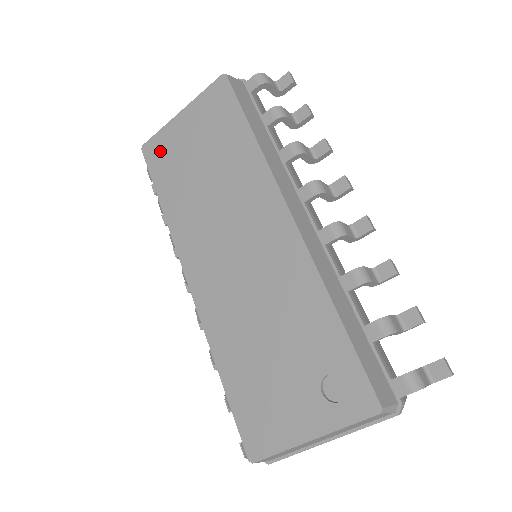
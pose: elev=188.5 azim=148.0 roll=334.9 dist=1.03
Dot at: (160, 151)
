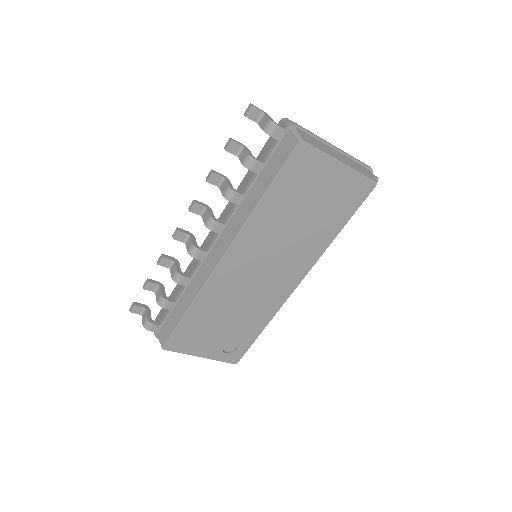
Dot at: (304, 165)
